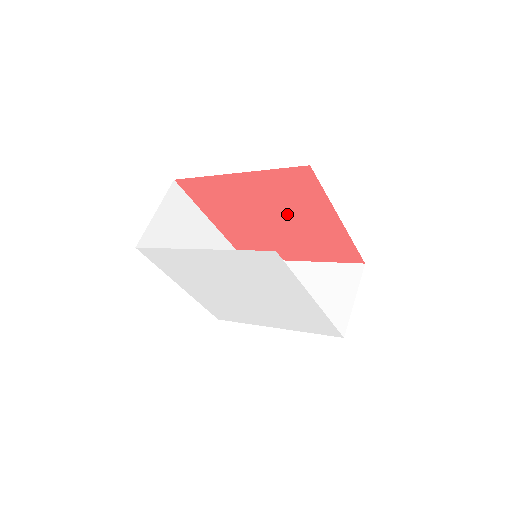
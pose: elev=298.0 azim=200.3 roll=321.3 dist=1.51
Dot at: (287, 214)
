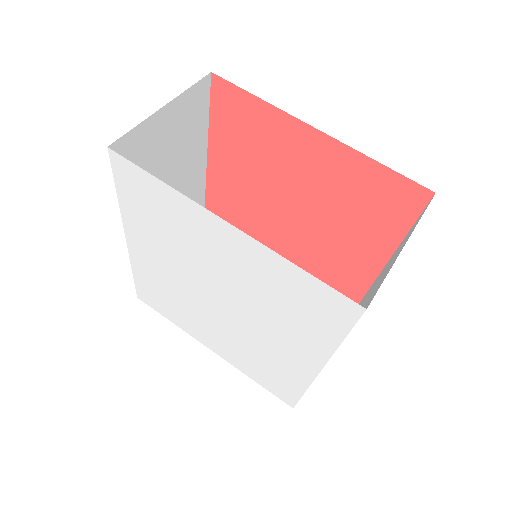
Dot at: (282, 183)
